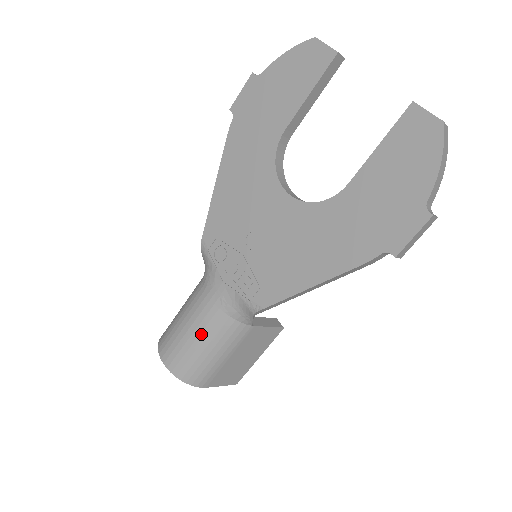
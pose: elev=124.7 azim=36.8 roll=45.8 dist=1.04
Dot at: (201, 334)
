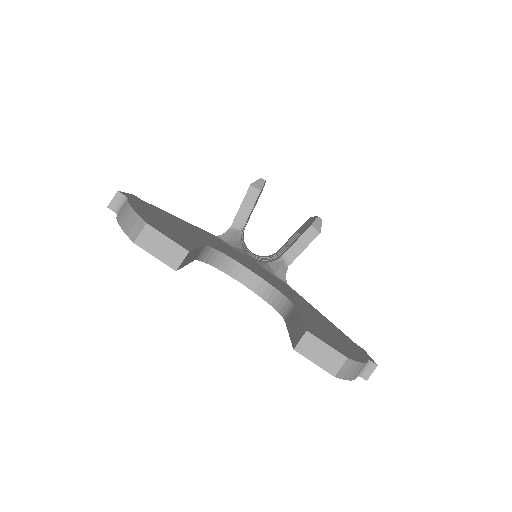
Dot at: occluded
